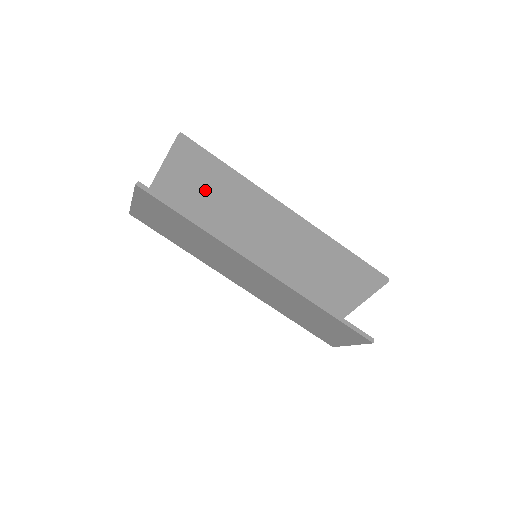
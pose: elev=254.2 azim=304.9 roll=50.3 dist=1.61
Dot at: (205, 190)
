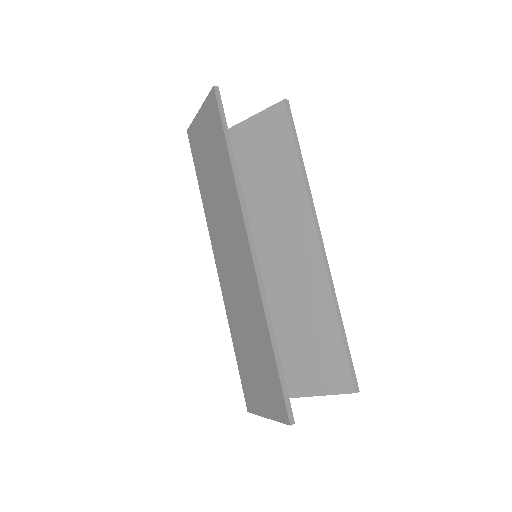
Dot at: (265, 166)
